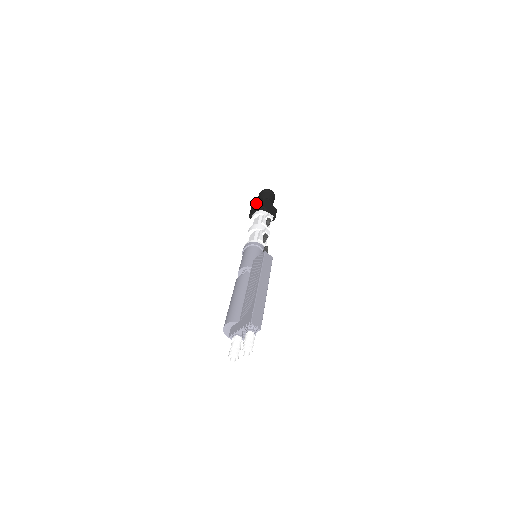
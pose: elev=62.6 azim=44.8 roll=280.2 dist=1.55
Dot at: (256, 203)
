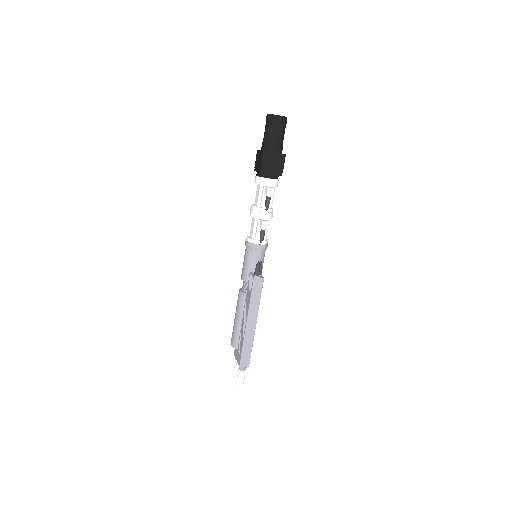
Dot at: (259, 151)
